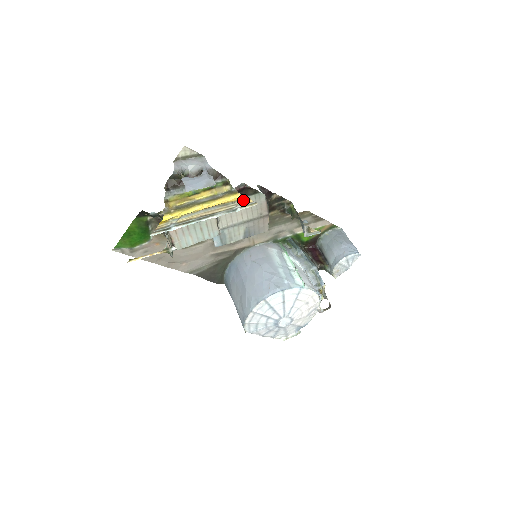
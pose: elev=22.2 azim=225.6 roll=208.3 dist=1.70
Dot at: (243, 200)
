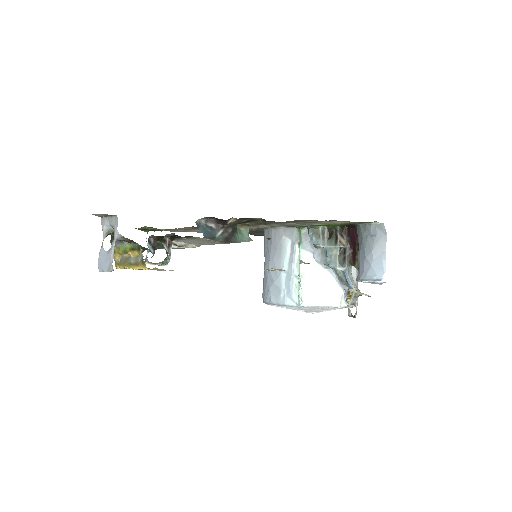
Dot at: (157, 268)
